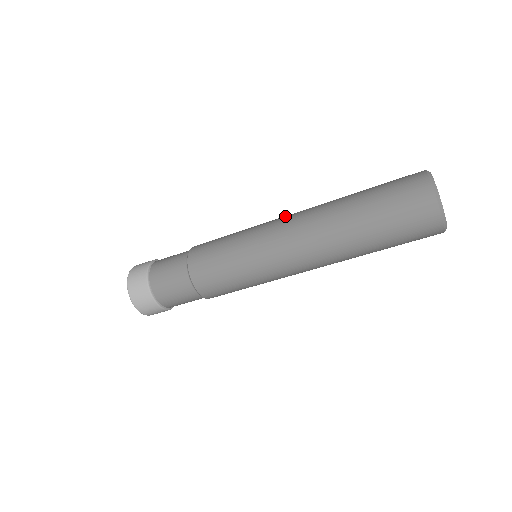
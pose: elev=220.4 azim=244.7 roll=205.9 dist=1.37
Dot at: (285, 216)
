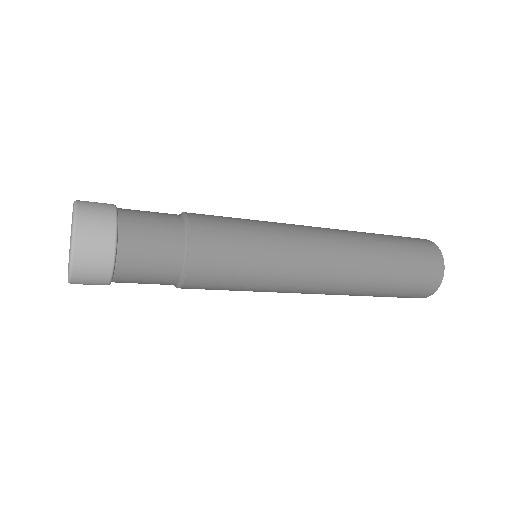
Dot at: (320, 263)
